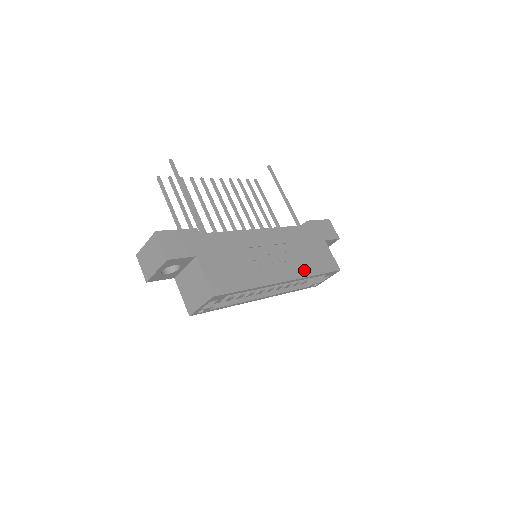
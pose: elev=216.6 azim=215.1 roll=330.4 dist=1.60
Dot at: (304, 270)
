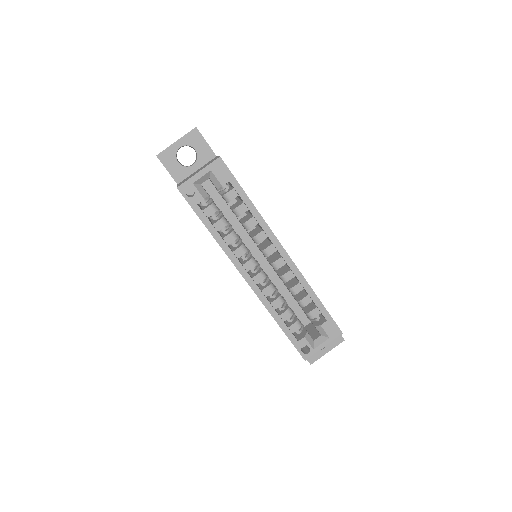
Dot at: occluded
